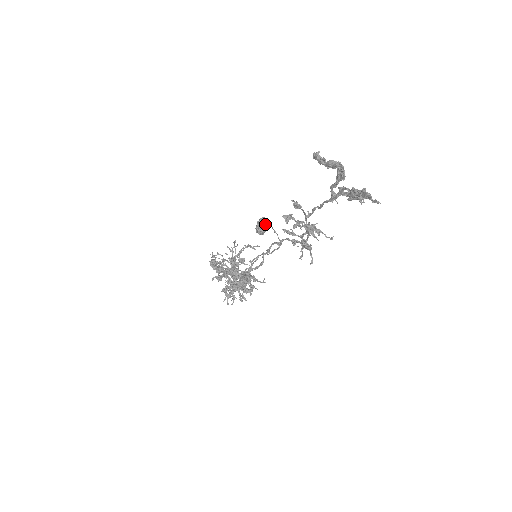
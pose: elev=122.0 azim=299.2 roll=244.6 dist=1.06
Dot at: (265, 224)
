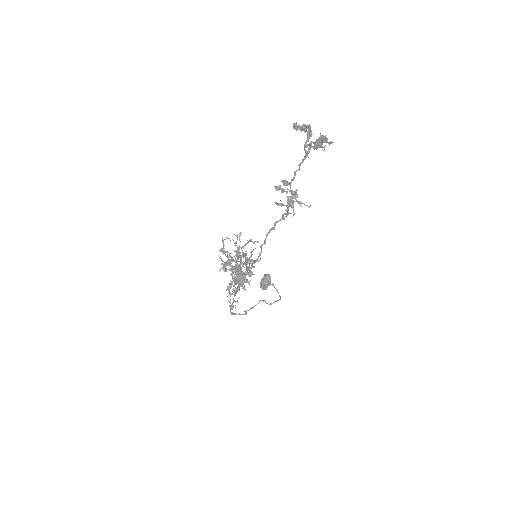
Dot at: (268, 278)
